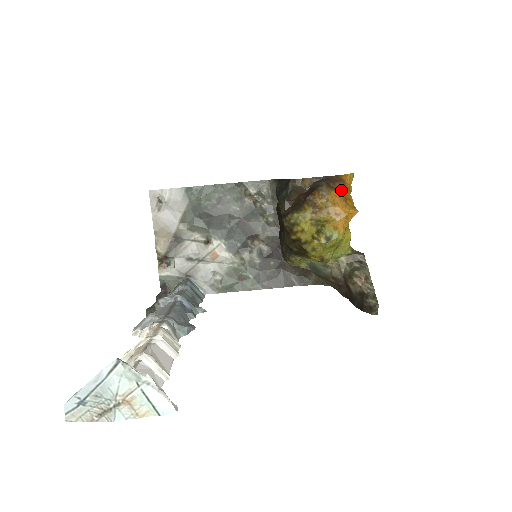
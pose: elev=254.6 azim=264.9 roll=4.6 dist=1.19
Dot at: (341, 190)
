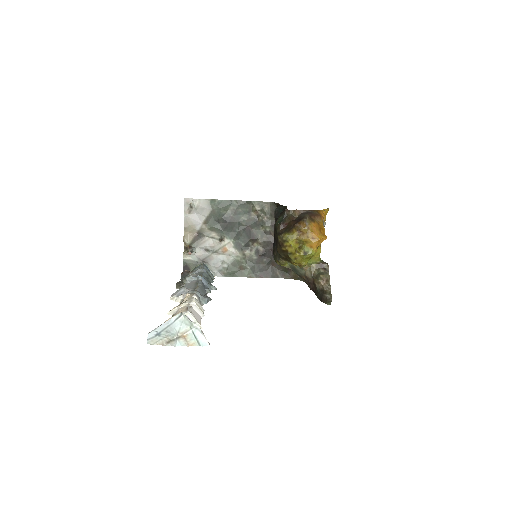
Dot at: (318, 222)
